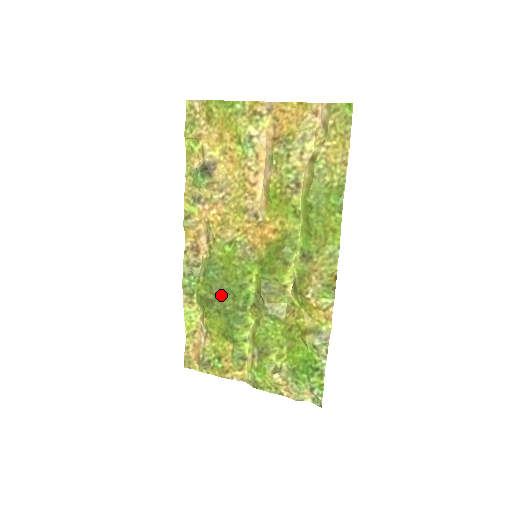
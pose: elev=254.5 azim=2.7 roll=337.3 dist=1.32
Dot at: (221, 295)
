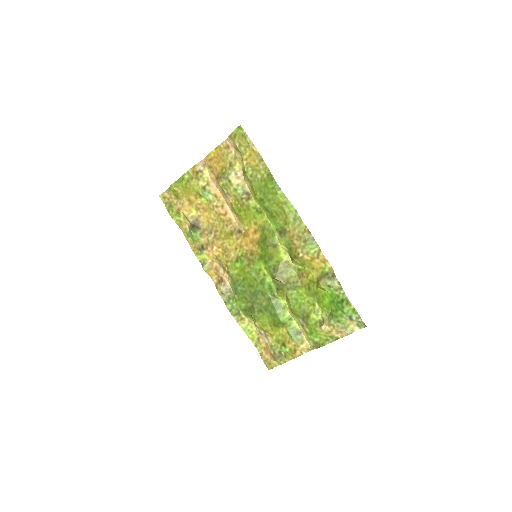
Dot at: (254, 298)
